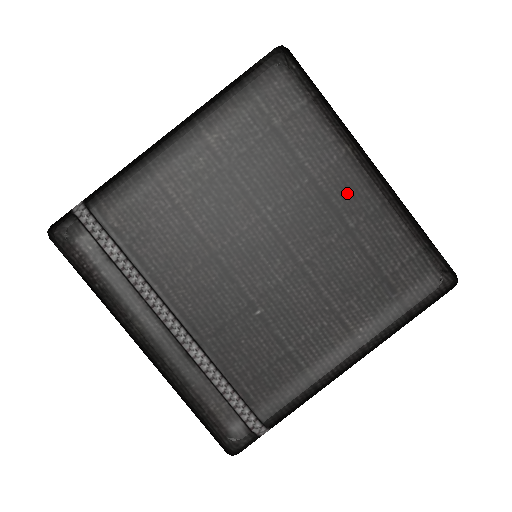
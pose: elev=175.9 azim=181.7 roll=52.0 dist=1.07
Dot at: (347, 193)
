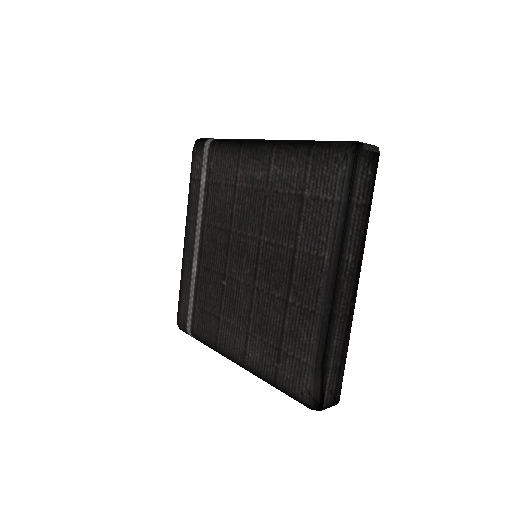
Dot at: (303, 280)
